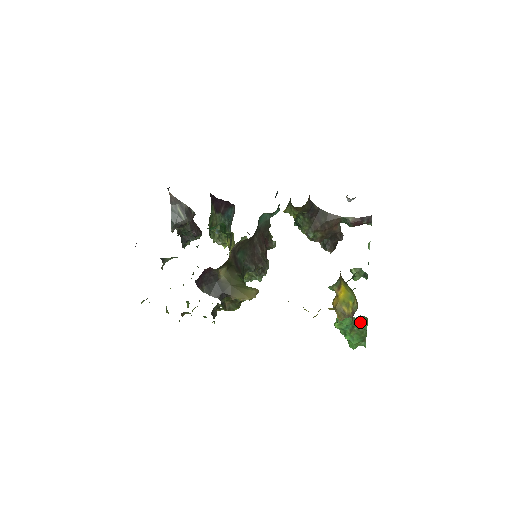
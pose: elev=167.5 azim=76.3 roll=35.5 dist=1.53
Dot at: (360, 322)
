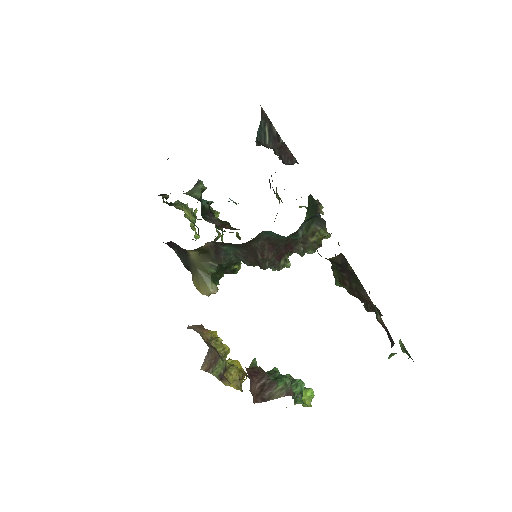
Dot at: occluded
